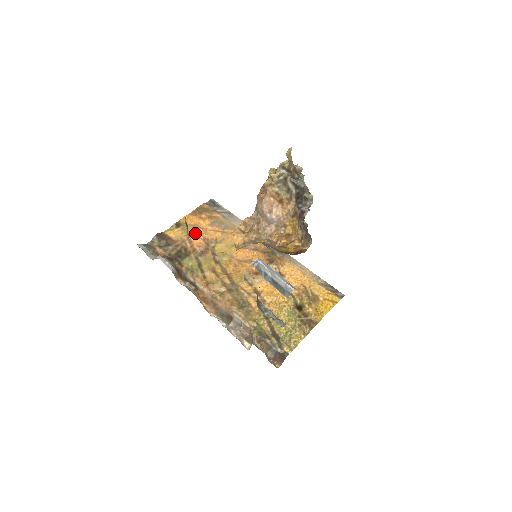
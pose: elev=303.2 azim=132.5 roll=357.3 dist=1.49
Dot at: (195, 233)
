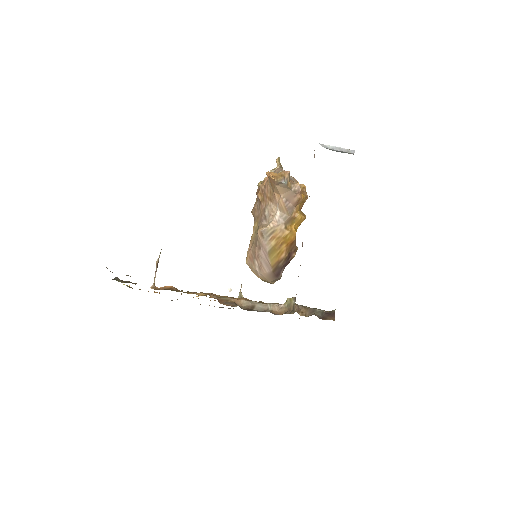
Dot at: occluded
